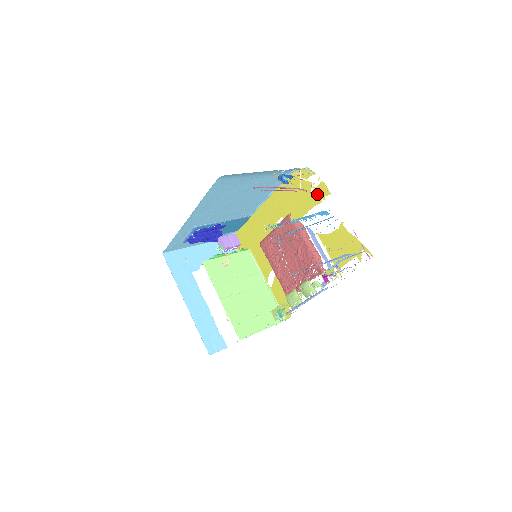
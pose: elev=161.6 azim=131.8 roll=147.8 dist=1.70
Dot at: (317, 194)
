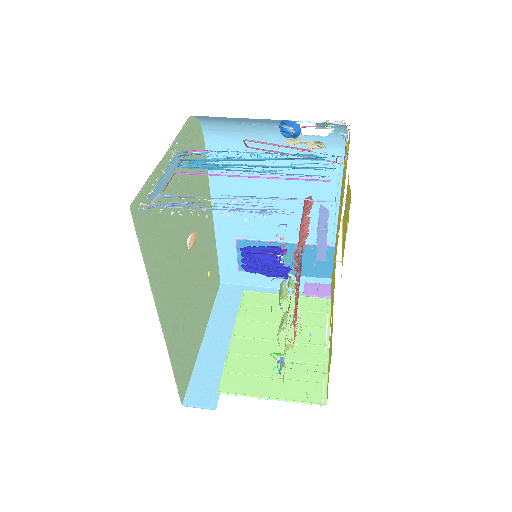
Dot at: (347, 155)
